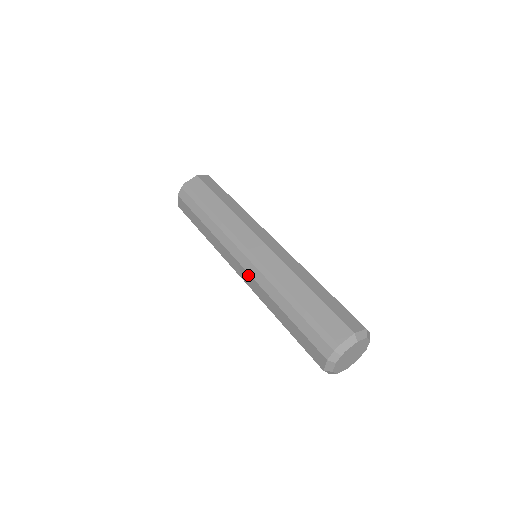
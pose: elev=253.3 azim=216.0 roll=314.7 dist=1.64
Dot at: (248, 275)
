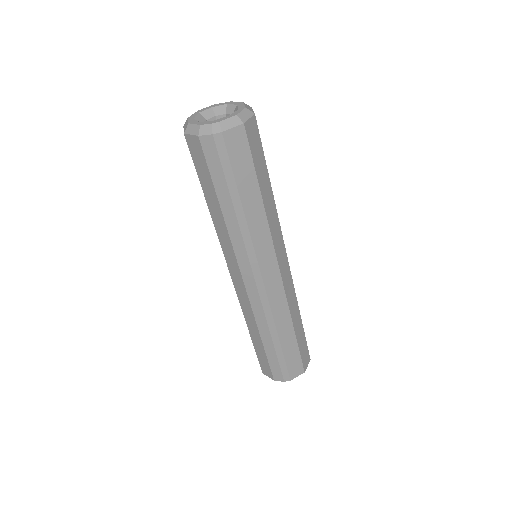
Dot at: (246, 295)
